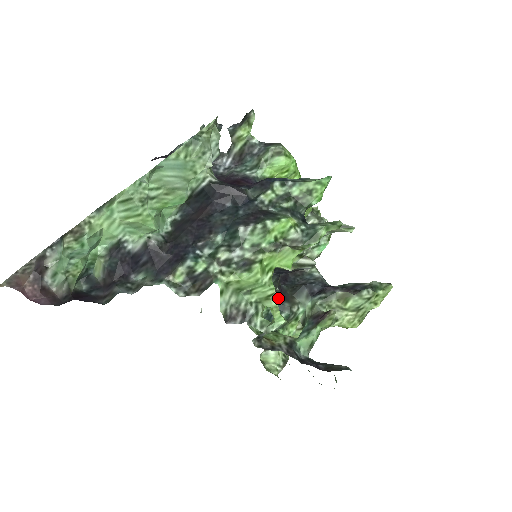
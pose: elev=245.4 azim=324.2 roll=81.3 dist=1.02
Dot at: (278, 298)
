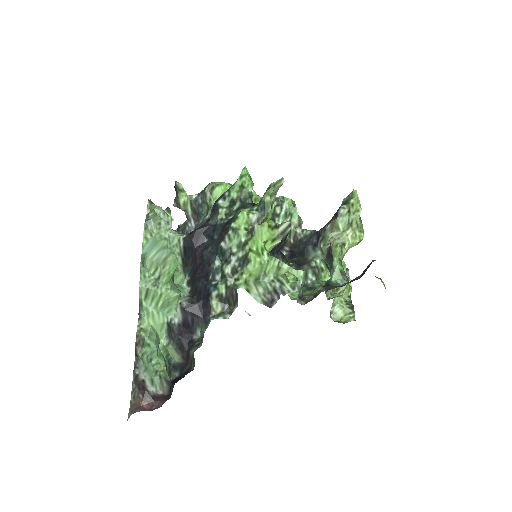
Dot at: (296, 268)
